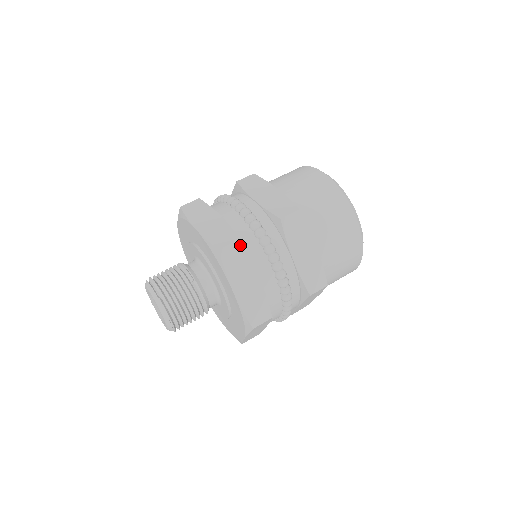
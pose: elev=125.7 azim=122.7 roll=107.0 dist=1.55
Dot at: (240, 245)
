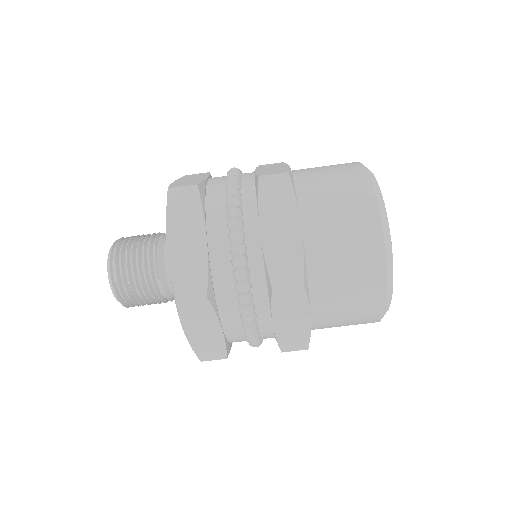
Dot at: (206, 301)
